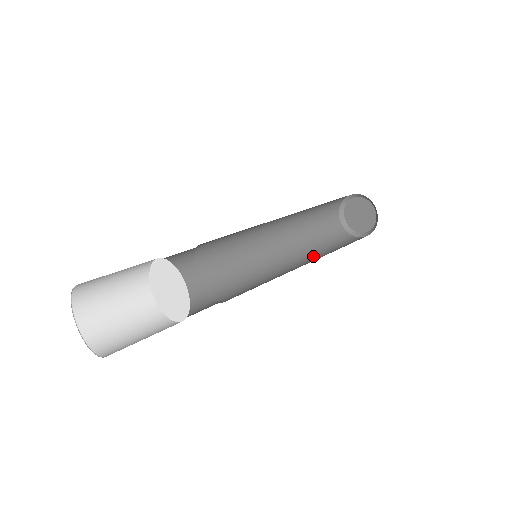
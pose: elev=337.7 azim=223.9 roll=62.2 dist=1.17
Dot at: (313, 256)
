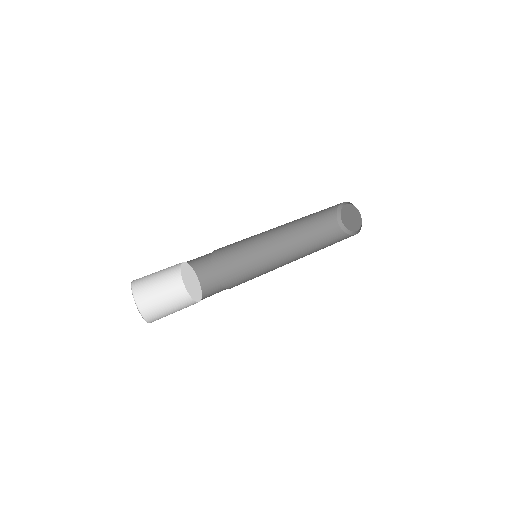
Dot at: (309, 253)
